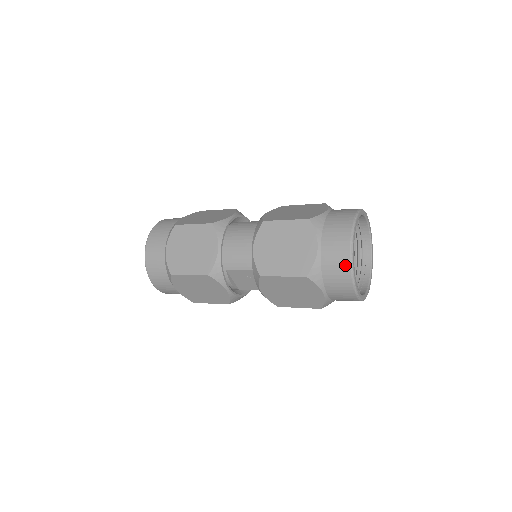
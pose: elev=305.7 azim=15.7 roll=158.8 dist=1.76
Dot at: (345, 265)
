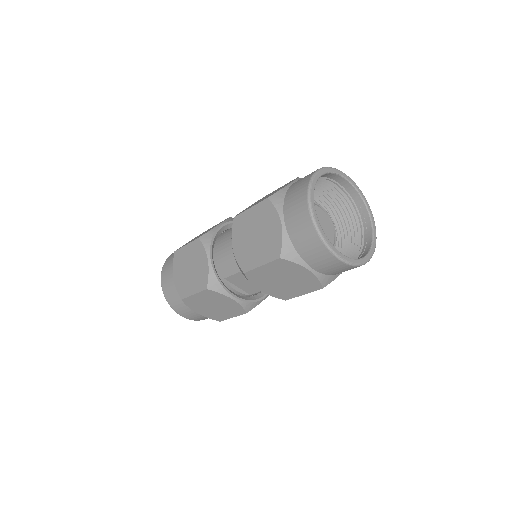
Dot at: (311, 231)
